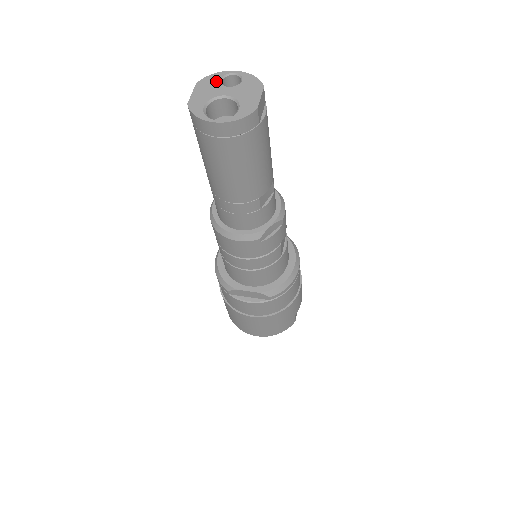
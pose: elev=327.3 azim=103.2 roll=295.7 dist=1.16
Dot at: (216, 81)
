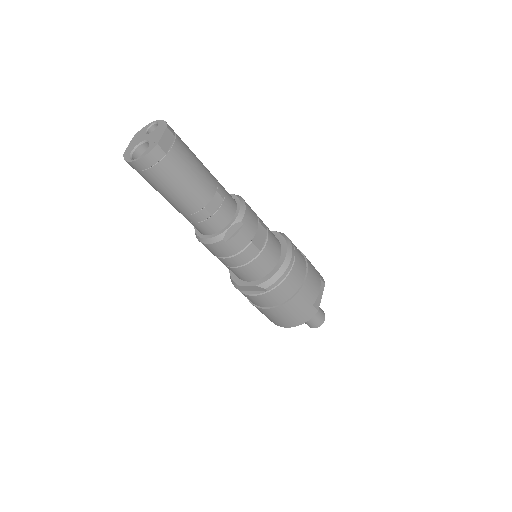
Dot at: (144, 132)
